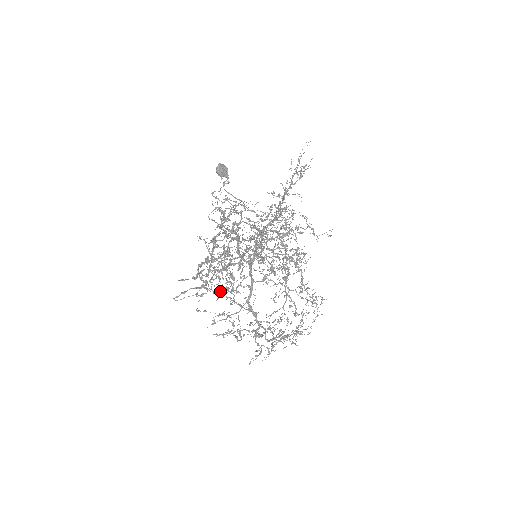
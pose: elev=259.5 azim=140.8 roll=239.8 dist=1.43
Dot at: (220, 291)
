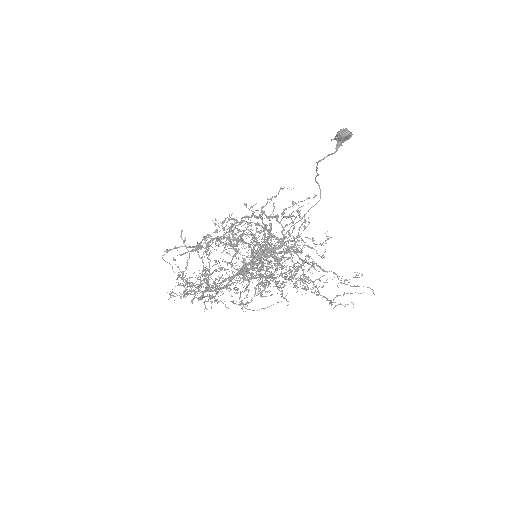
Dot at: occluded
